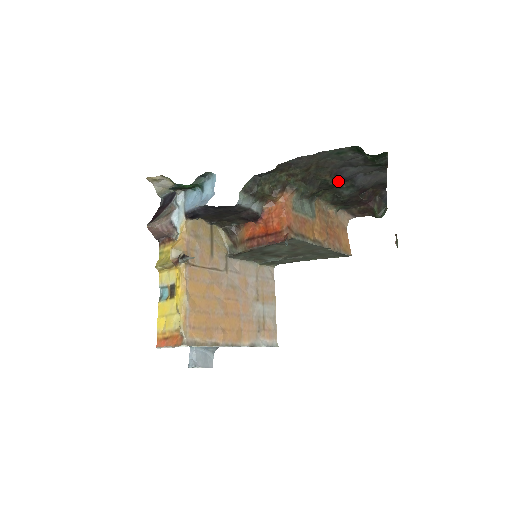
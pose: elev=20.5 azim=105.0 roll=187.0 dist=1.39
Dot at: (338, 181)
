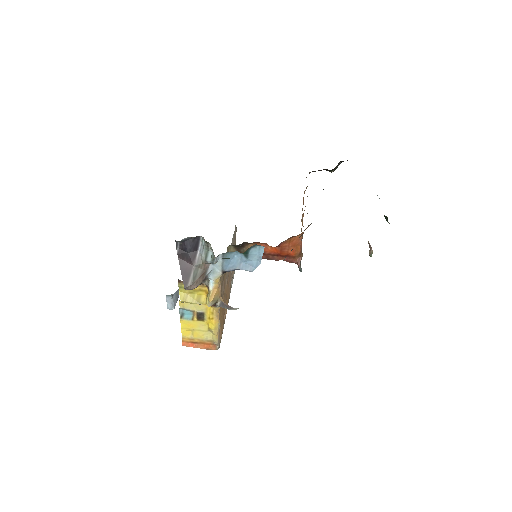
Dot at: occluded
